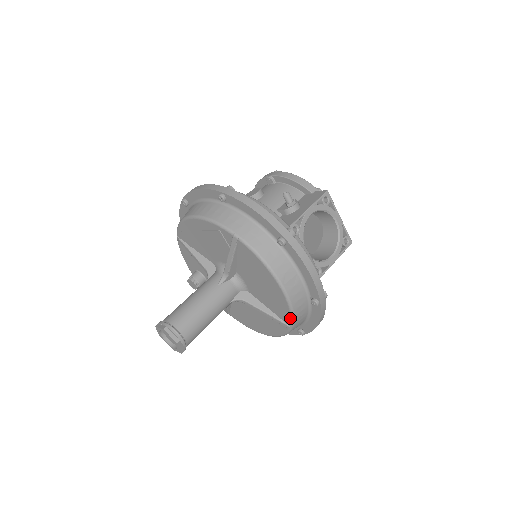
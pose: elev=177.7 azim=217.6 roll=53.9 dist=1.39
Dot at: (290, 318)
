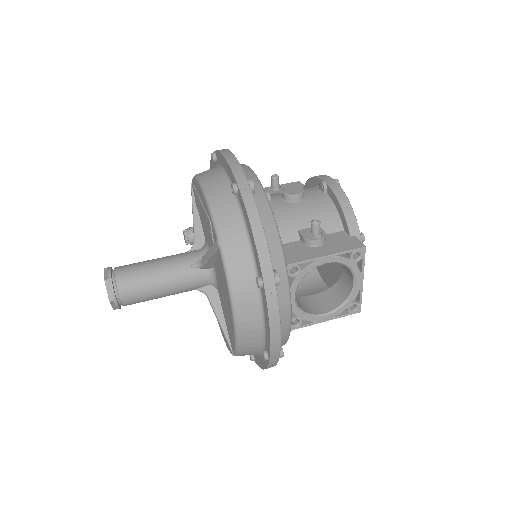
Dot at: (234, 349)
